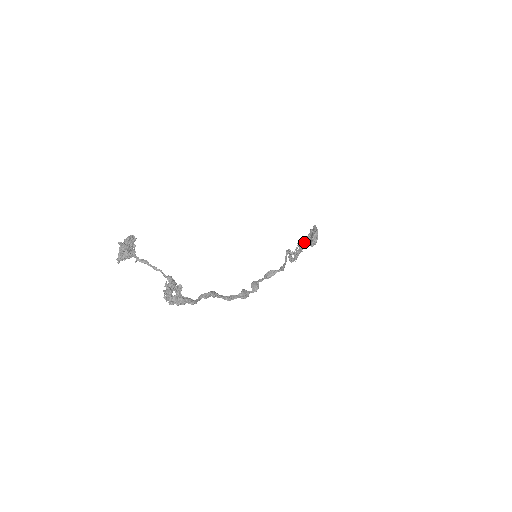
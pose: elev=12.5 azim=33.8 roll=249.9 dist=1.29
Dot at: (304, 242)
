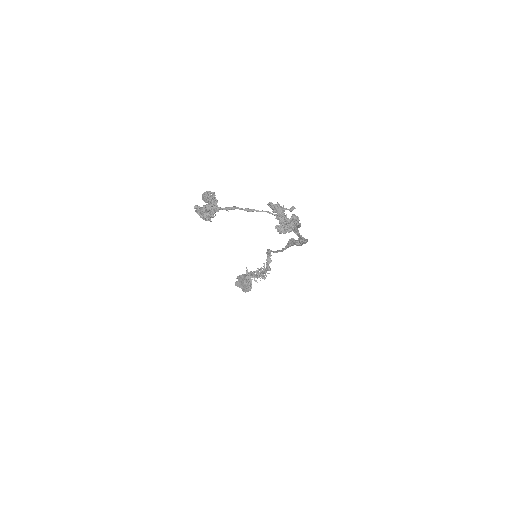
Dot at: occluded
